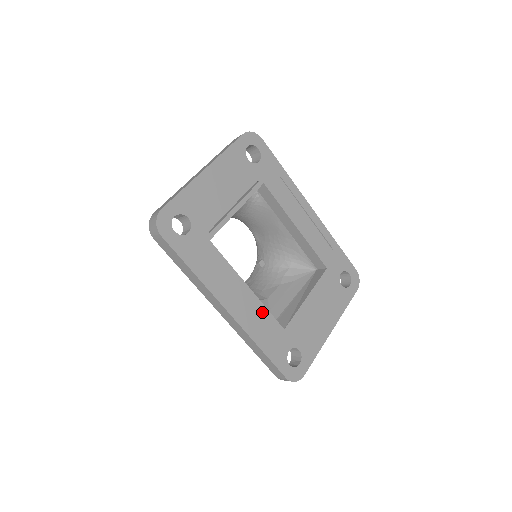
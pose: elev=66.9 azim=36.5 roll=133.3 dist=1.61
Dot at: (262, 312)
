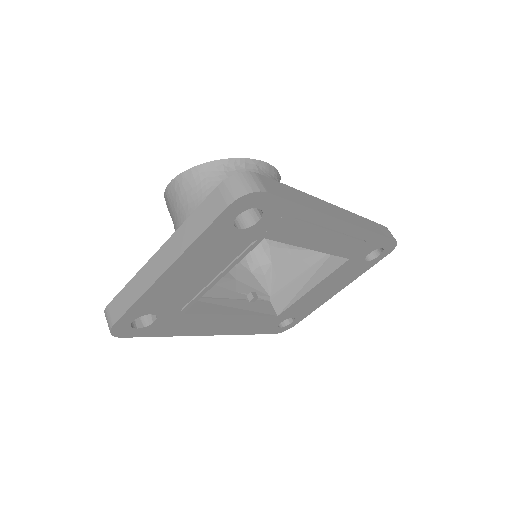
Dot at: (252, 319)
